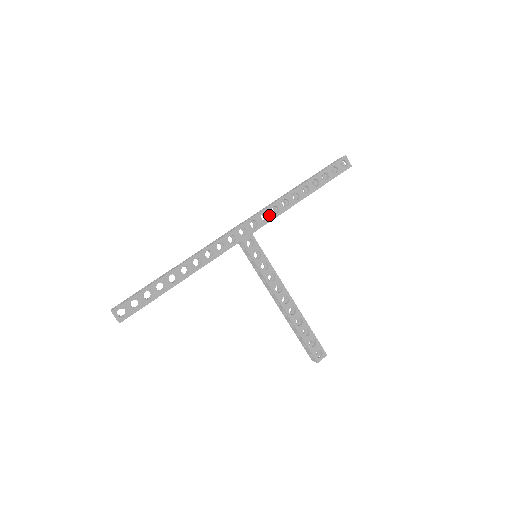
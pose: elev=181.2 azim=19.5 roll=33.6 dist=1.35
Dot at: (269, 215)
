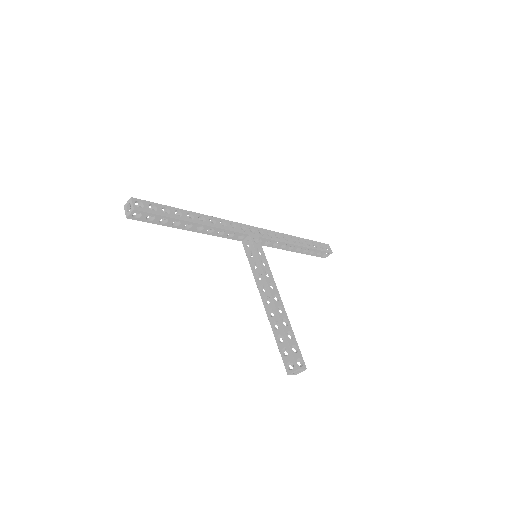
Dot at: (273, 236)
